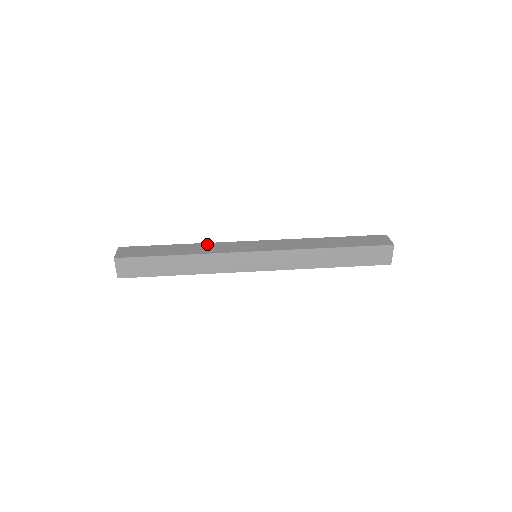
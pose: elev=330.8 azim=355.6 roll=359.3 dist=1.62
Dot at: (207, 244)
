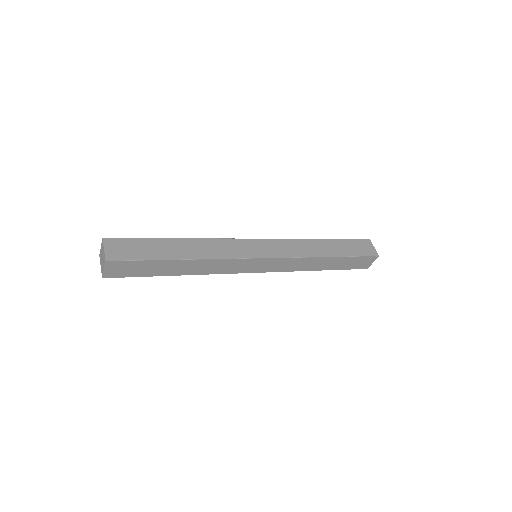
Dot at: (209, 241)
